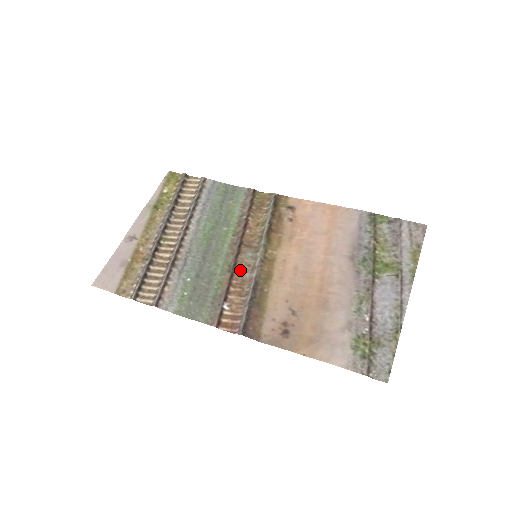
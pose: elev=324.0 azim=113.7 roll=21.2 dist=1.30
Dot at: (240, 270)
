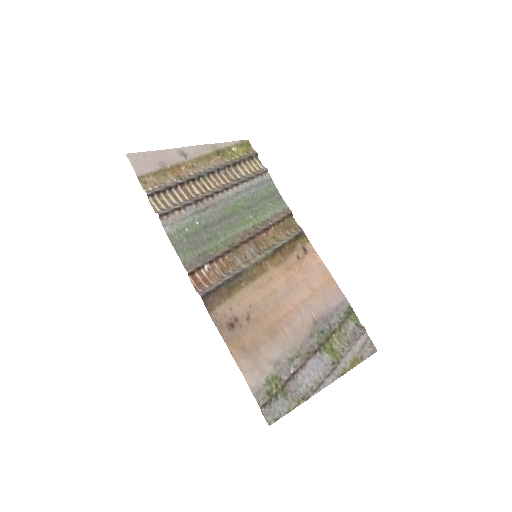
Dot at: (237, 254)
